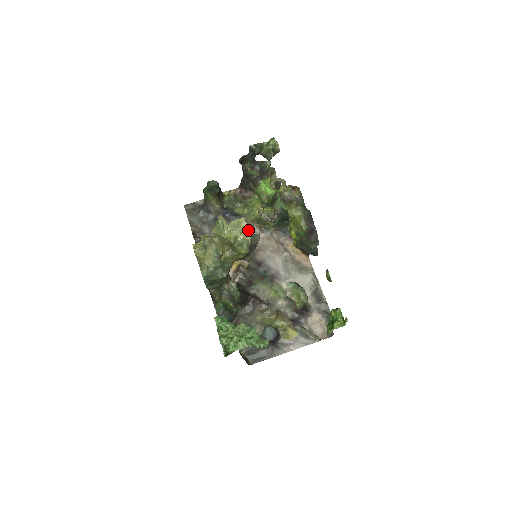
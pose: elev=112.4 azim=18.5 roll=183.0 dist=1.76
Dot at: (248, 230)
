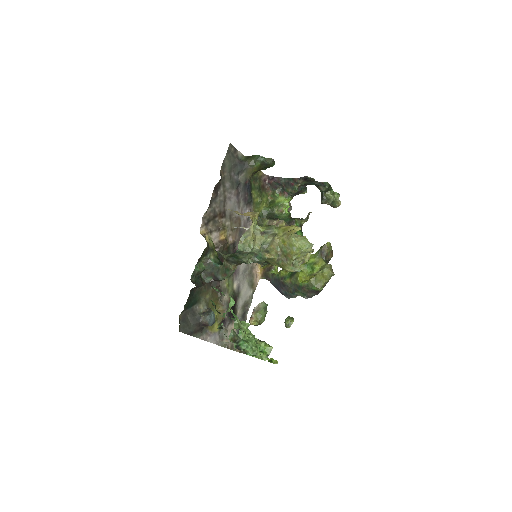
Dot at: (305, 259)
